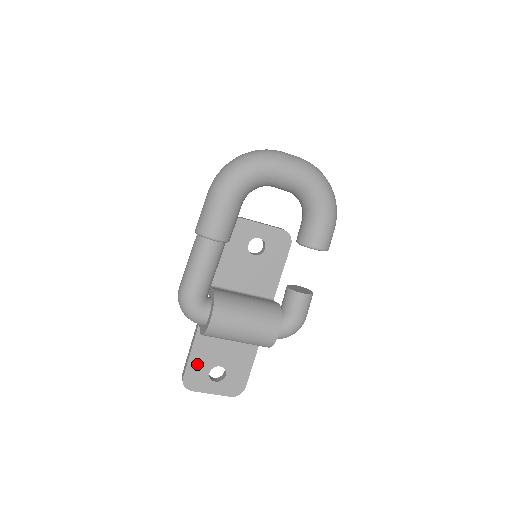
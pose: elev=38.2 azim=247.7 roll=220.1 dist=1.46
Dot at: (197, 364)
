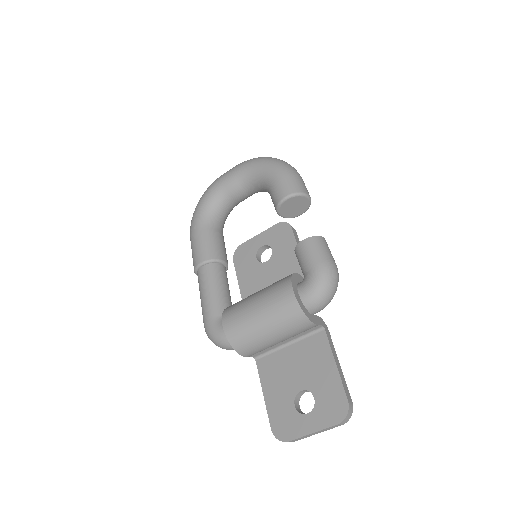
Dot at: (276, 403)
